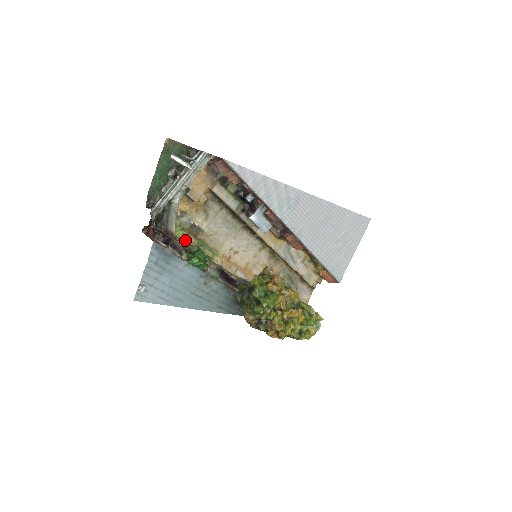
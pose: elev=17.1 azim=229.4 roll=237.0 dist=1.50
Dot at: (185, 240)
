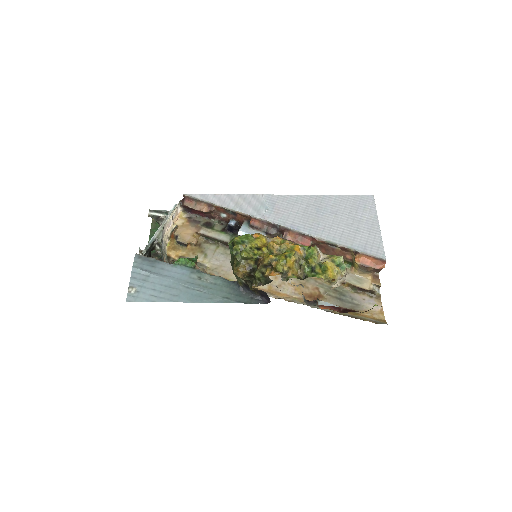
Dot at: occluded
